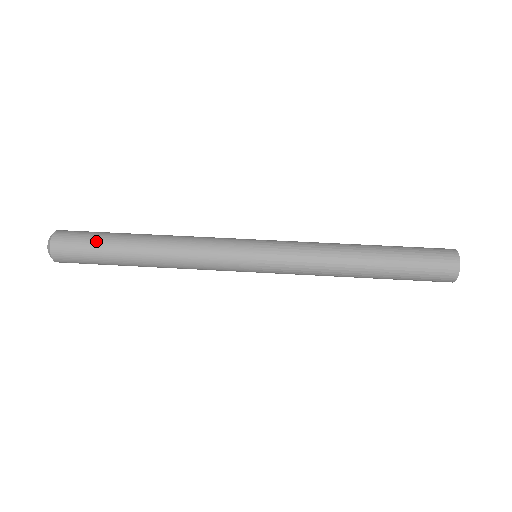
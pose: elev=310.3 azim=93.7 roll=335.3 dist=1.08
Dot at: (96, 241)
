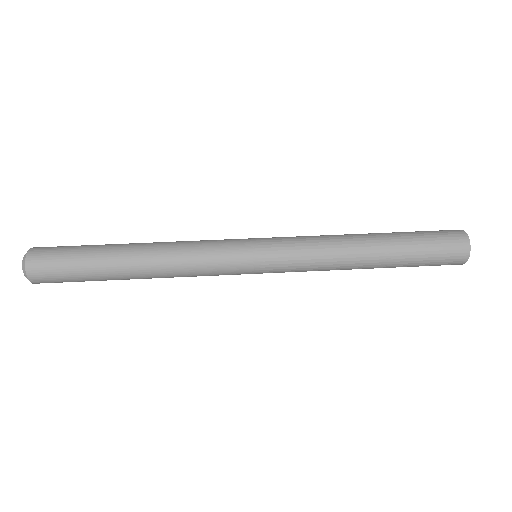
Dot at: (83, 245)
